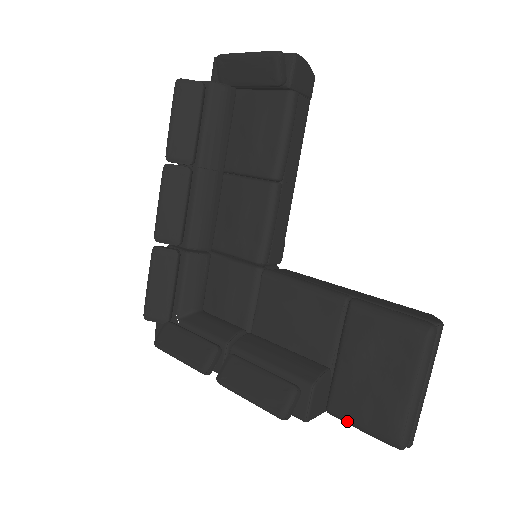
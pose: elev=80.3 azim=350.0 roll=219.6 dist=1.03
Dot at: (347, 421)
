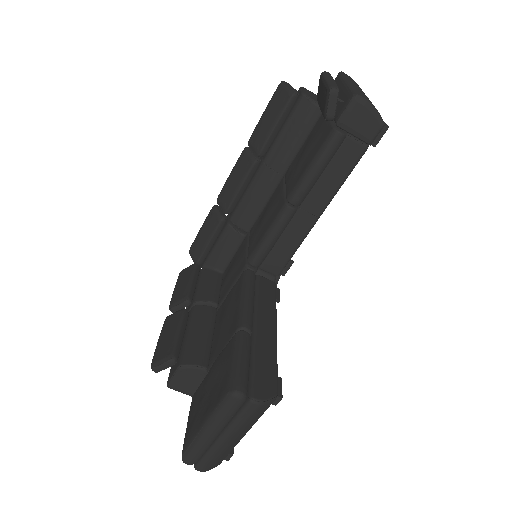
Dot at: (189, 413)
